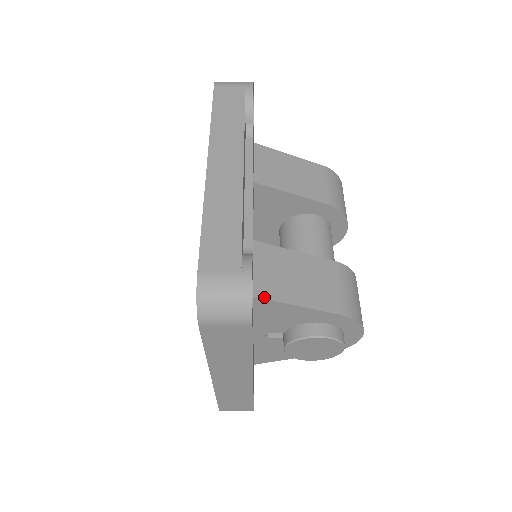
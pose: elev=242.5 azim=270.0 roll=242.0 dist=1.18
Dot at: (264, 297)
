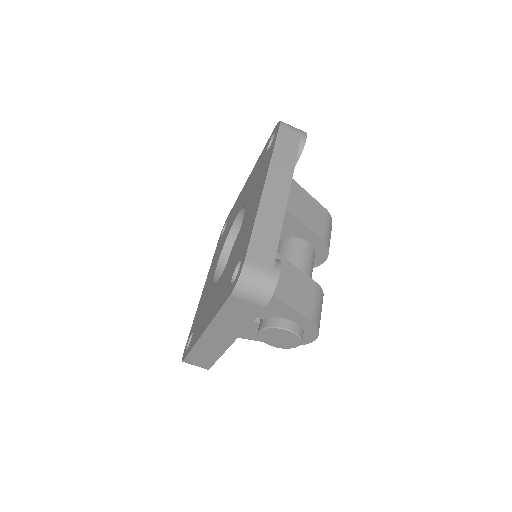
Dot at: occluded
